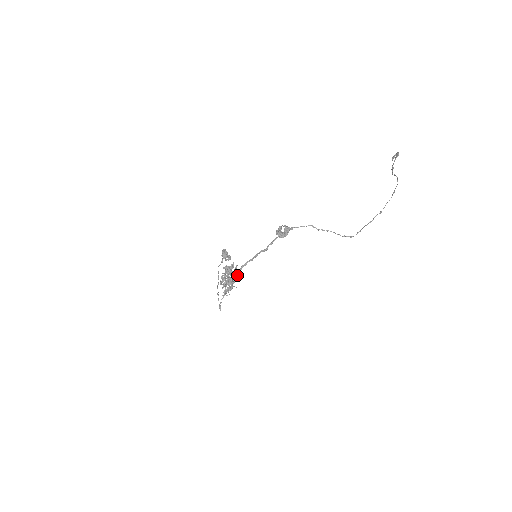
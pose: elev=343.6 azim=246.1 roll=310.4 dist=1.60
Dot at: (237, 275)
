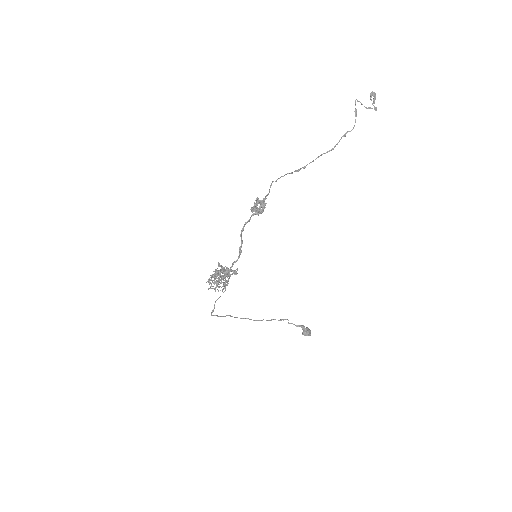
Dot at: (227, 270)
